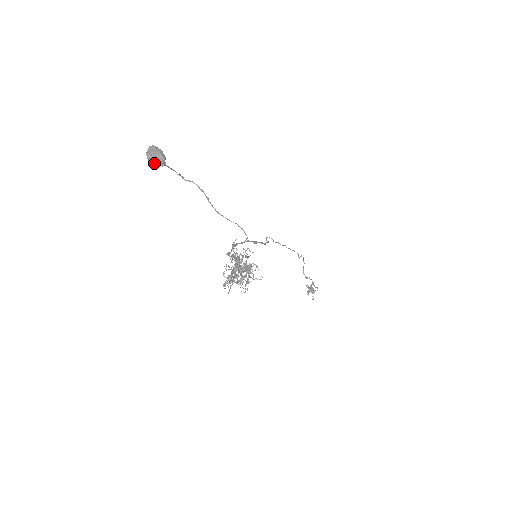
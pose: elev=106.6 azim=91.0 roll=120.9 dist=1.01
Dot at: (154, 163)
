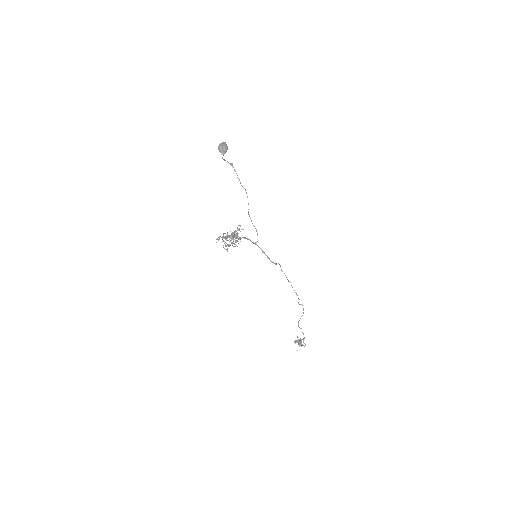
Dot at: (220, 150)
